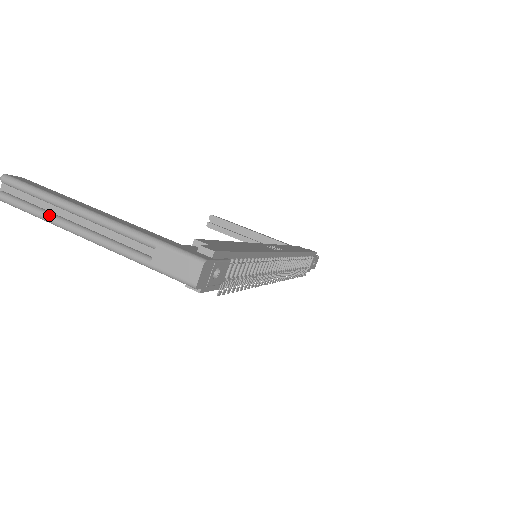
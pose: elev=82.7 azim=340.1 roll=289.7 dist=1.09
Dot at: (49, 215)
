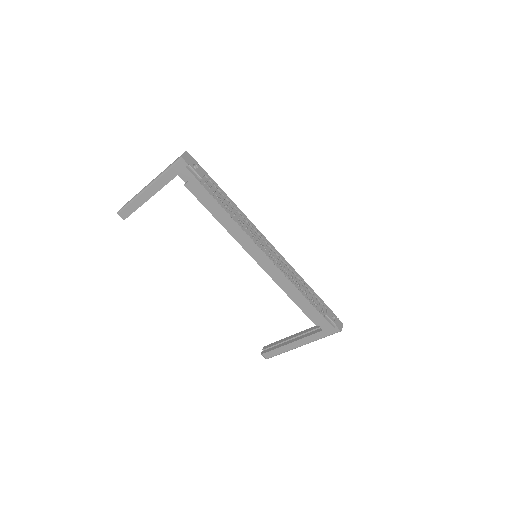
Dot at: (135, 197)
